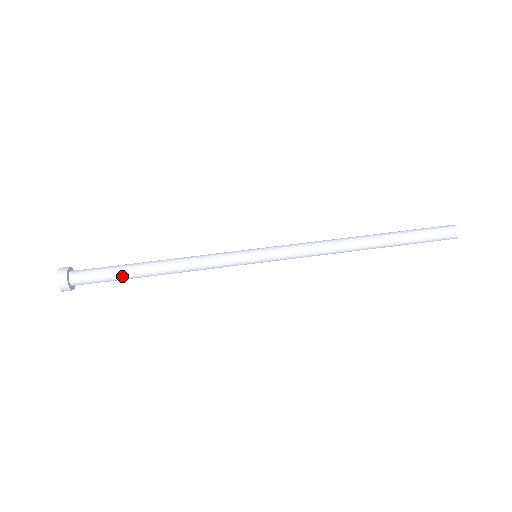
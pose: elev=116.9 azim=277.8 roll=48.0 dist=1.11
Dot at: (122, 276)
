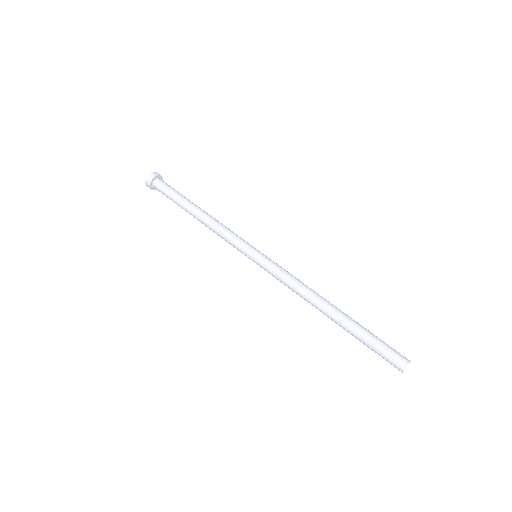
Dot at: (178, 202)
